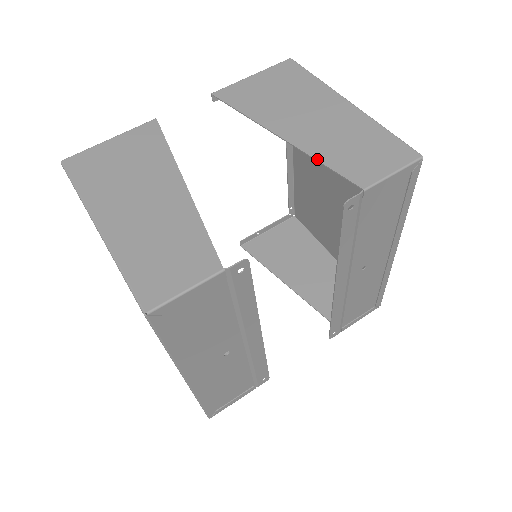
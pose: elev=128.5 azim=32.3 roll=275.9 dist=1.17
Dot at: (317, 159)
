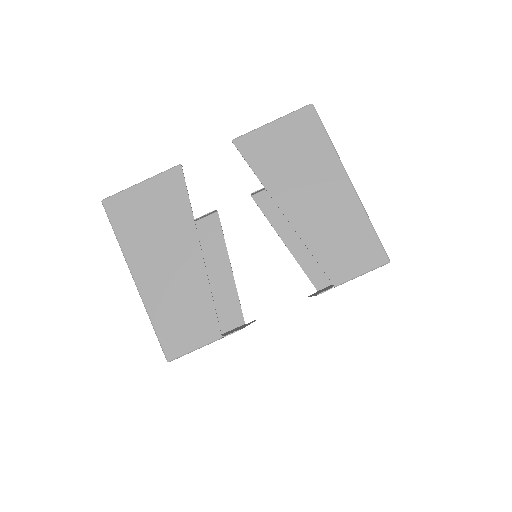
Dot at: (307, 246)
